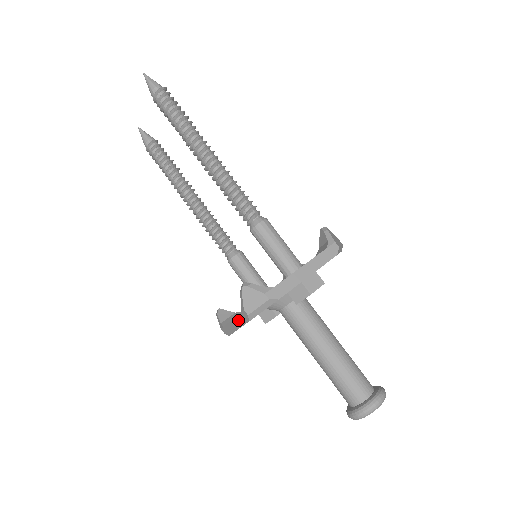
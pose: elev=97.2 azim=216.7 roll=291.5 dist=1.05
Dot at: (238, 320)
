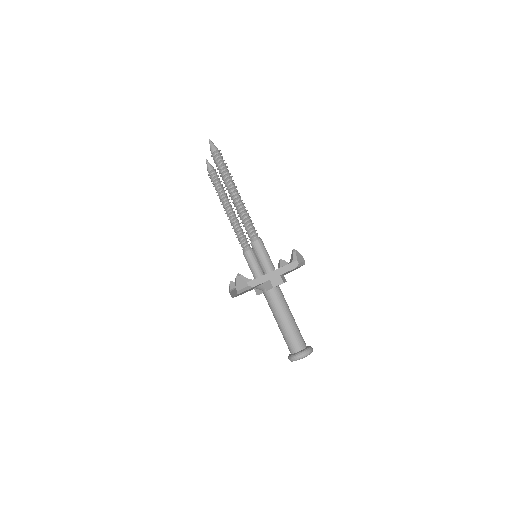
Dot at: (234, 292)
